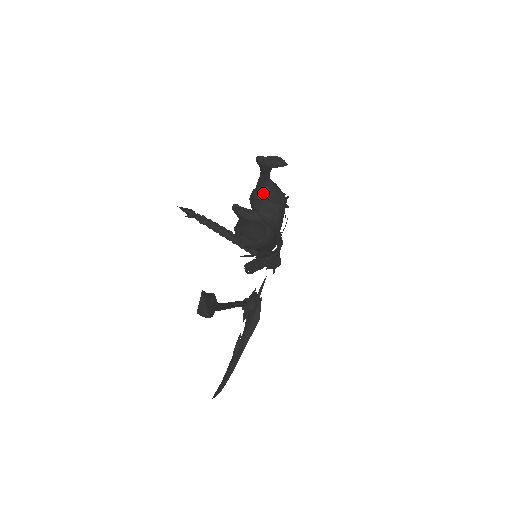
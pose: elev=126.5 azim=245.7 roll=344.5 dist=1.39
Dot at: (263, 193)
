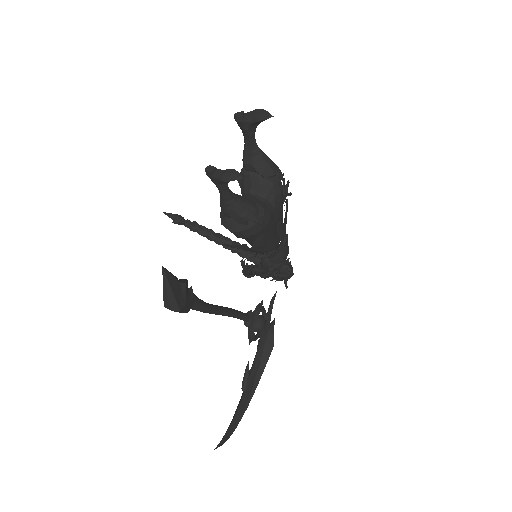
Dot at: (251, 166)
